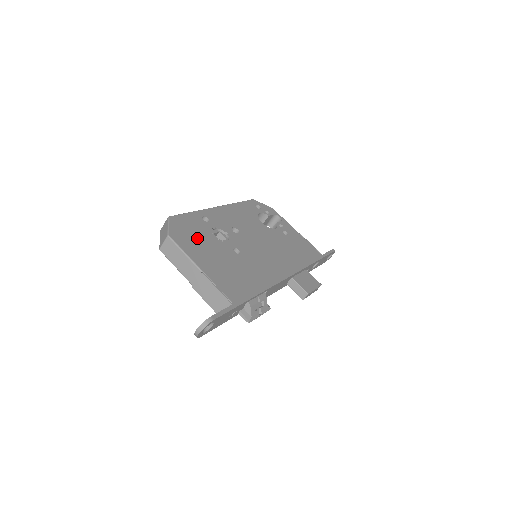
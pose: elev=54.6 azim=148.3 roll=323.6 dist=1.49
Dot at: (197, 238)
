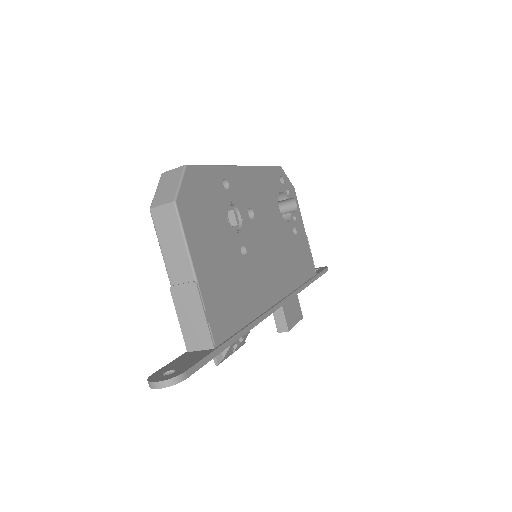
Dot at: (208, 216)
